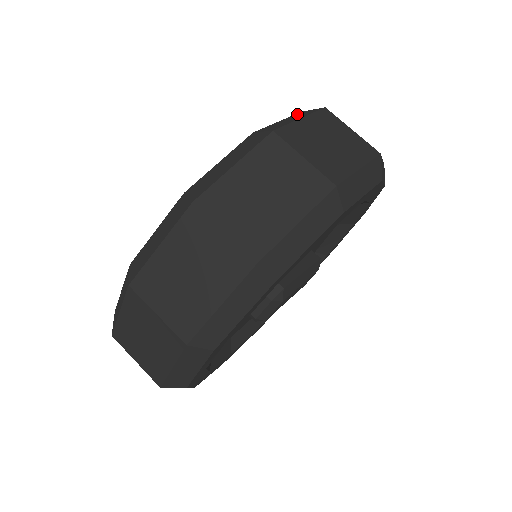
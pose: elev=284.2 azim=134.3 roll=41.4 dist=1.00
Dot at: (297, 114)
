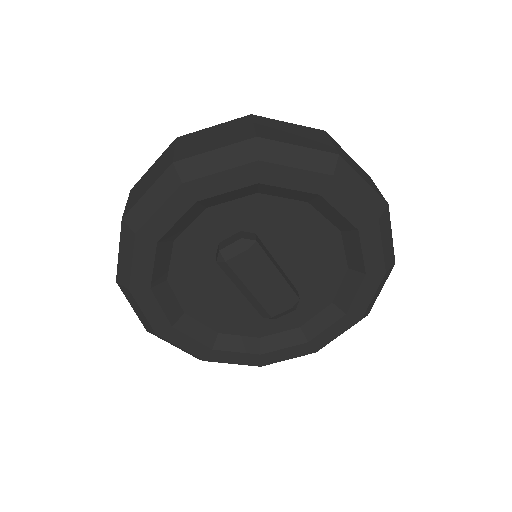
Dot at: occluded
